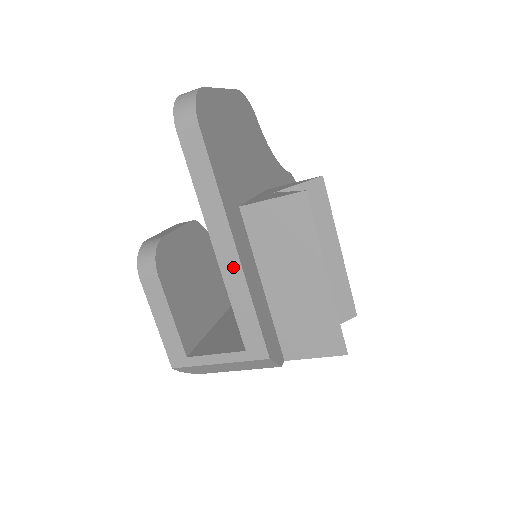
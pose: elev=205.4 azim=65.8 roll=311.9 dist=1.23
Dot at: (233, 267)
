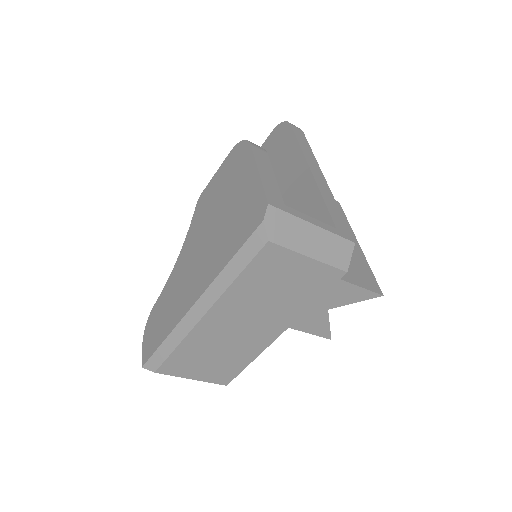
Dot at: (324, 184)
